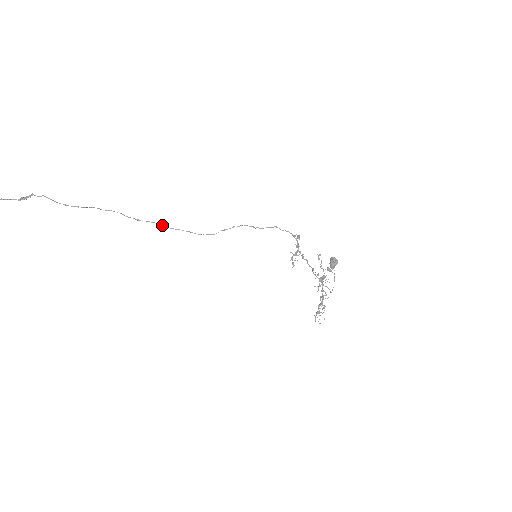
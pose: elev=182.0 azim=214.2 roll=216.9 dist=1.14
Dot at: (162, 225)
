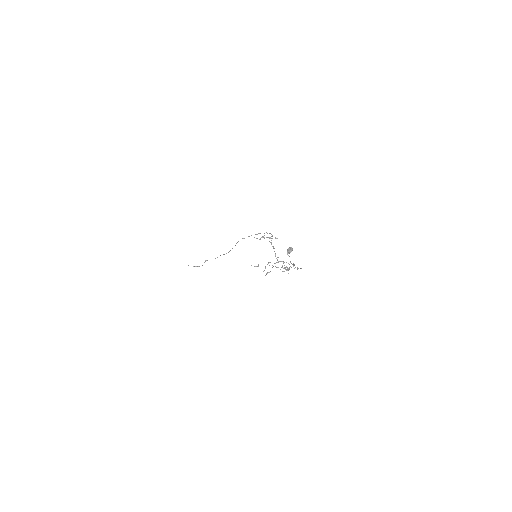
Dot at: occluded
